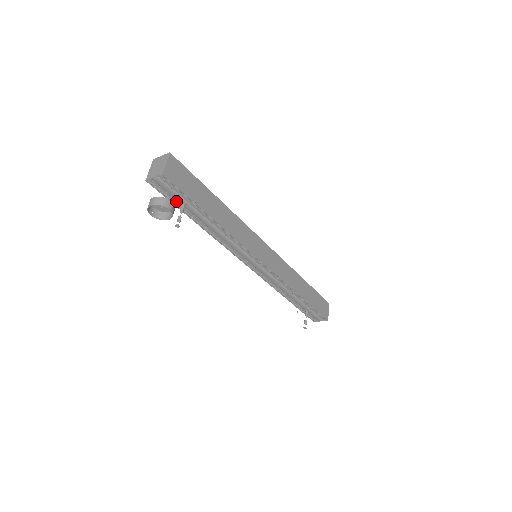
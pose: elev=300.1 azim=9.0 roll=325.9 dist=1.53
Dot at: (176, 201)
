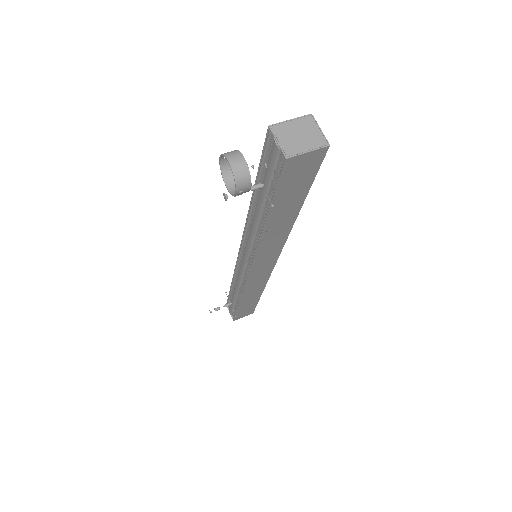
Dot at: (265, 170)
